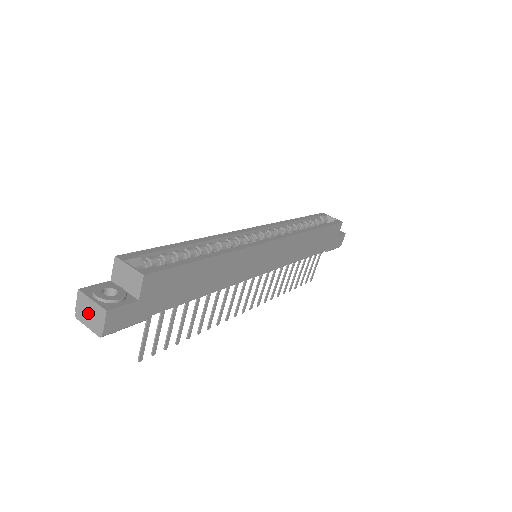
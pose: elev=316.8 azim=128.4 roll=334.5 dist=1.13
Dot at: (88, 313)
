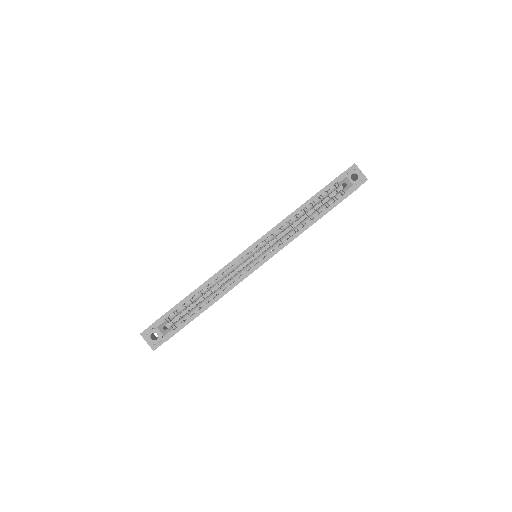
Dot at: occluded
